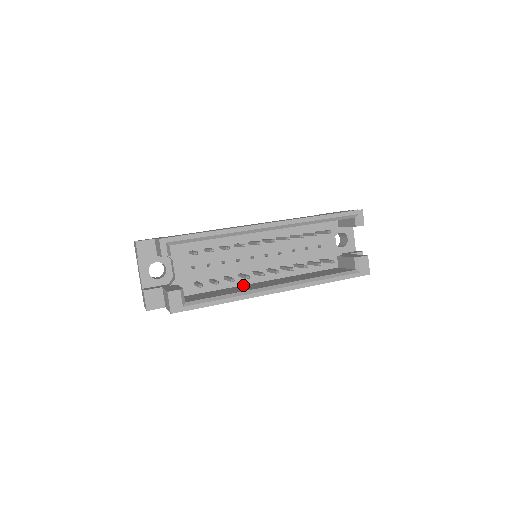
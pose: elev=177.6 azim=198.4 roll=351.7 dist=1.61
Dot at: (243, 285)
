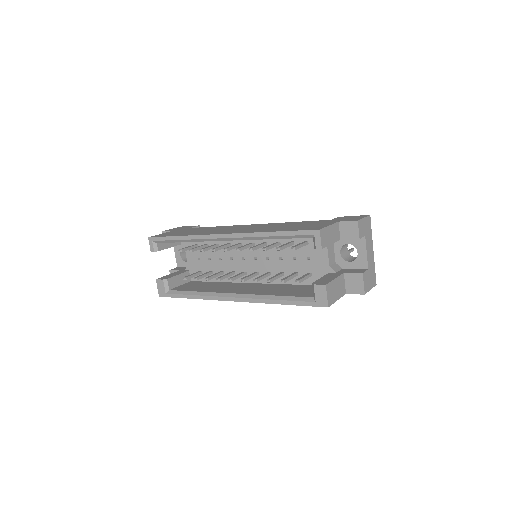
Dot at: (235, 282)
